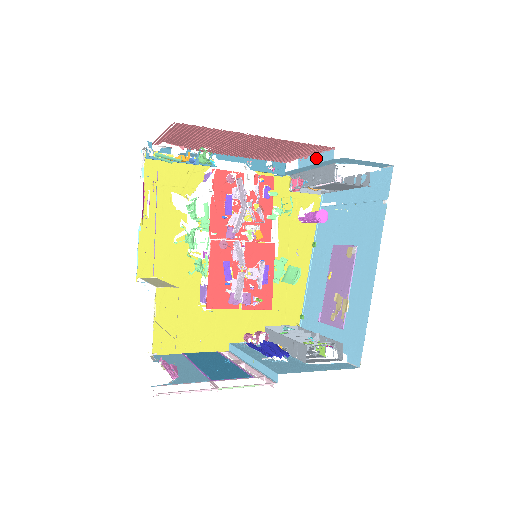
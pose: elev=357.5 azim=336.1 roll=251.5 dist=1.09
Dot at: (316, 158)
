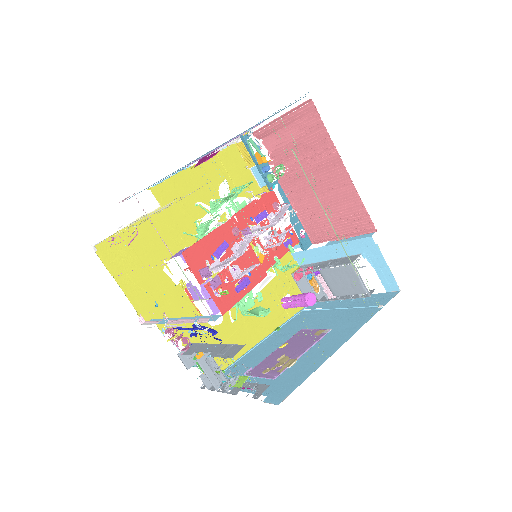
Dot at: (351, 238)
